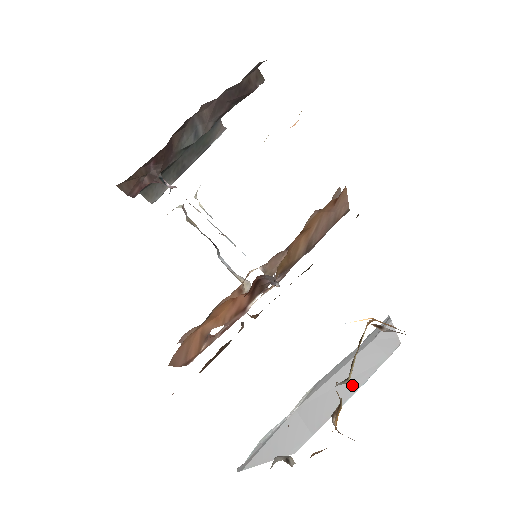
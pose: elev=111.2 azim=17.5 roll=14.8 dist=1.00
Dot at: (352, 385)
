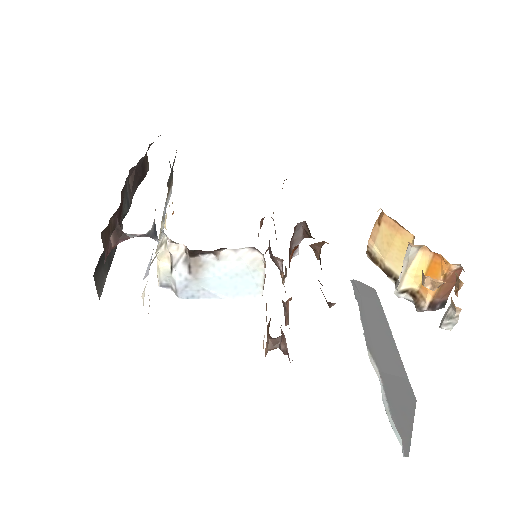
Dot at: (385, 328)
